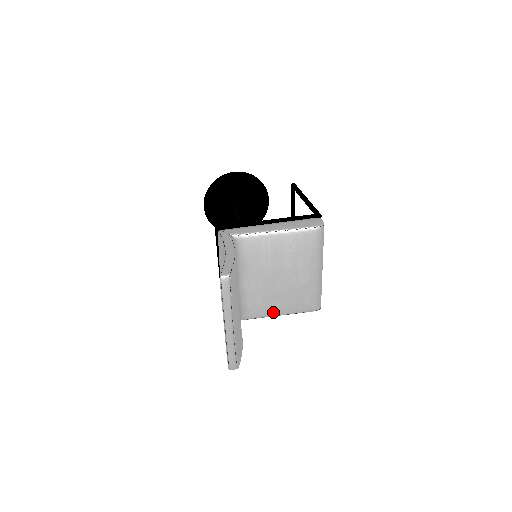
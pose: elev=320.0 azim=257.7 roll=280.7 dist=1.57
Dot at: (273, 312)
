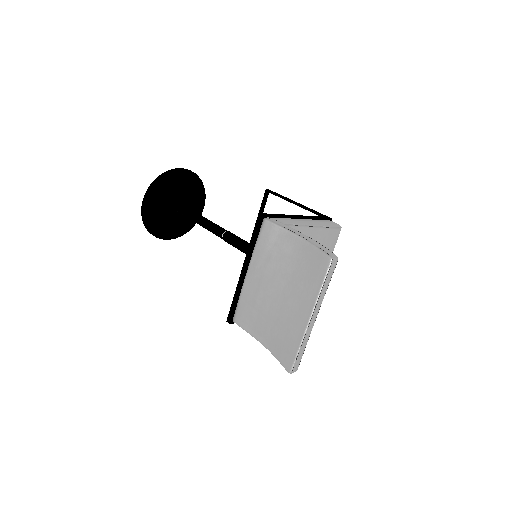
Dot at: occluded
